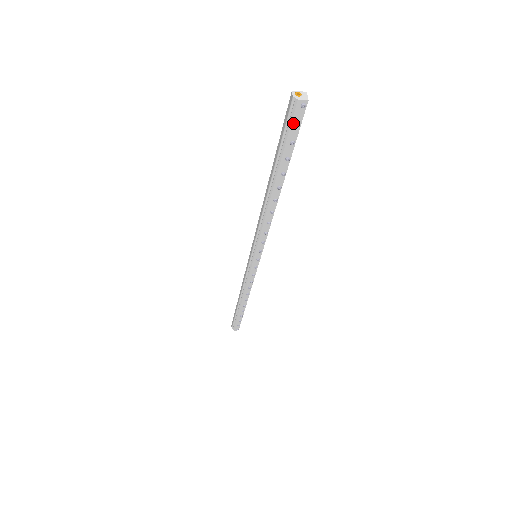
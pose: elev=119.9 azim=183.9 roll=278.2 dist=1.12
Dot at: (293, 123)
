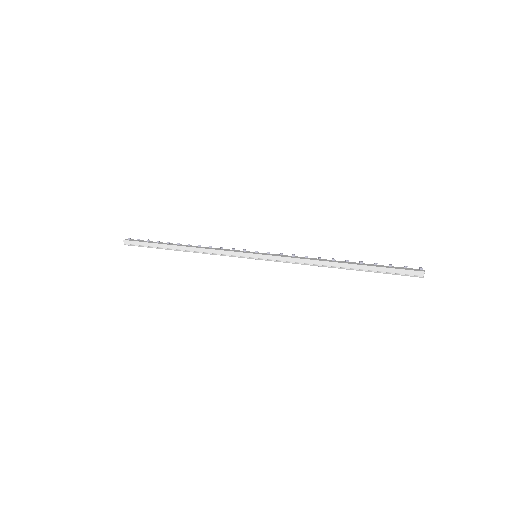
Dot at: (406, 275)
